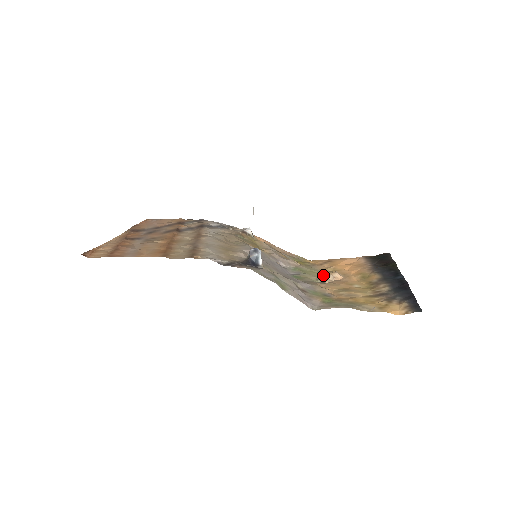
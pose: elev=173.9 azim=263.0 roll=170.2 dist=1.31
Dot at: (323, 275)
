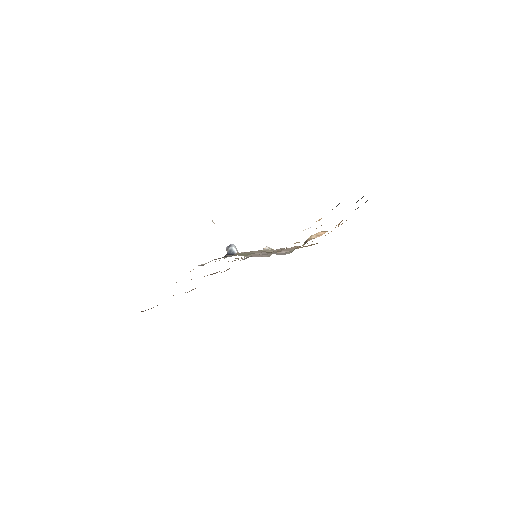
Dot at: occluded
